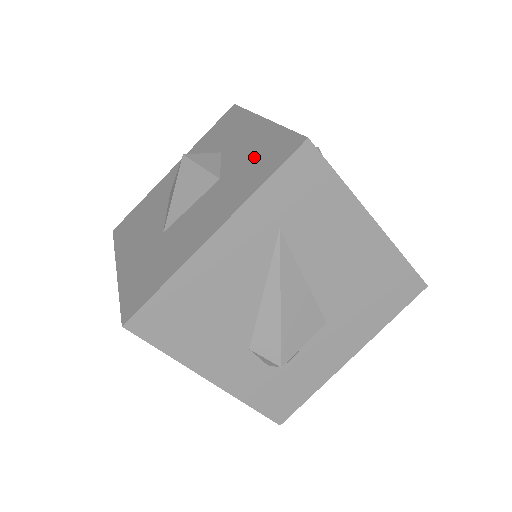
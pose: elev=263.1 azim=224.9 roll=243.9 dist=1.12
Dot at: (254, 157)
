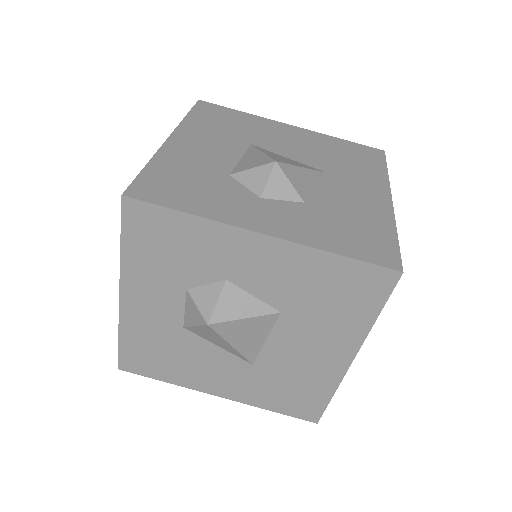
Dot at: (321, 291)
